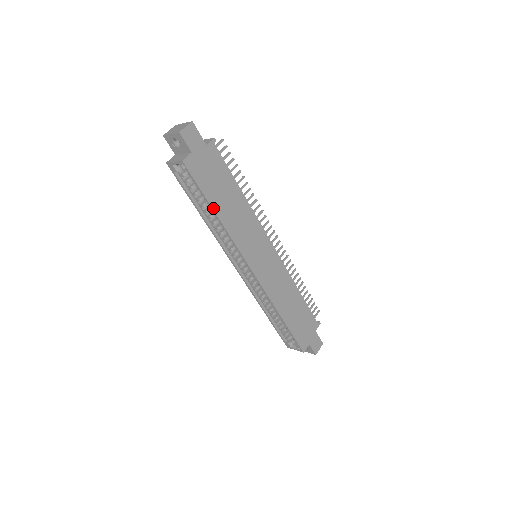
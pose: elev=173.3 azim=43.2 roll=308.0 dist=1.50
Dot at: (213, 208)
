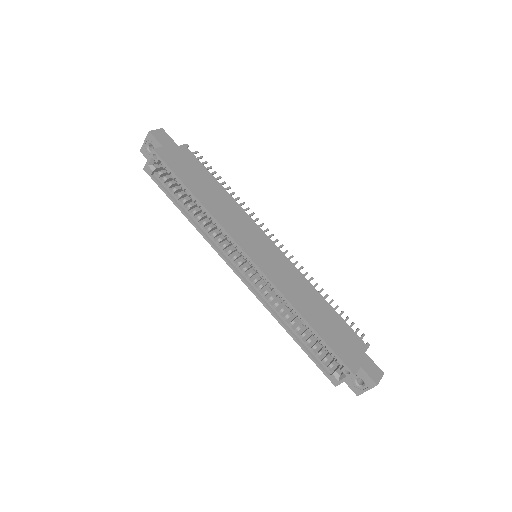
Dot at: (190, 191)
